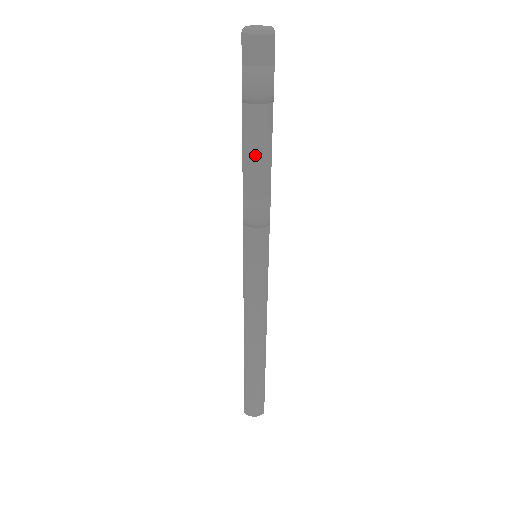
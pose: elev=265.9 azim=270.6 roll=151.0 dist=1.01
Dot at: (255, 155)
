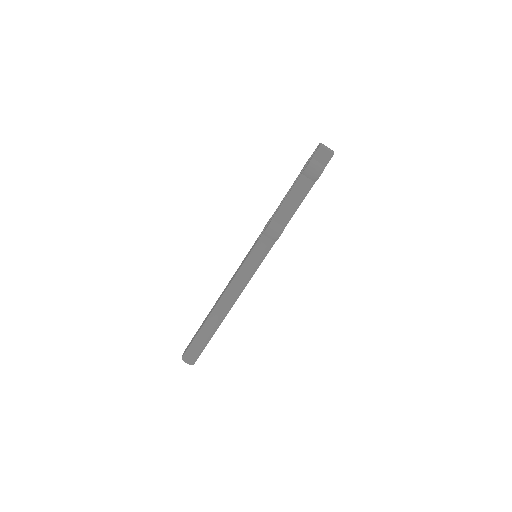
Dot at: (293, 201)
